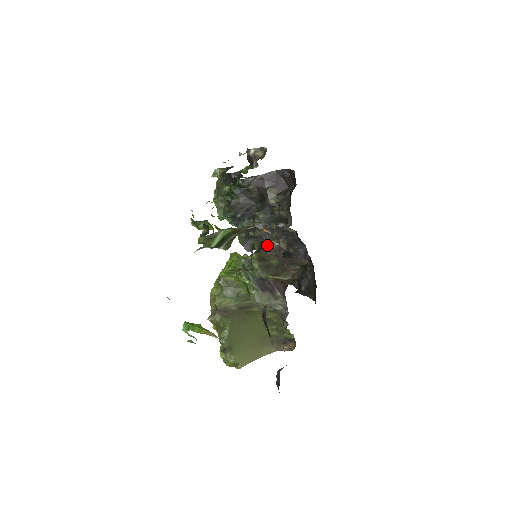
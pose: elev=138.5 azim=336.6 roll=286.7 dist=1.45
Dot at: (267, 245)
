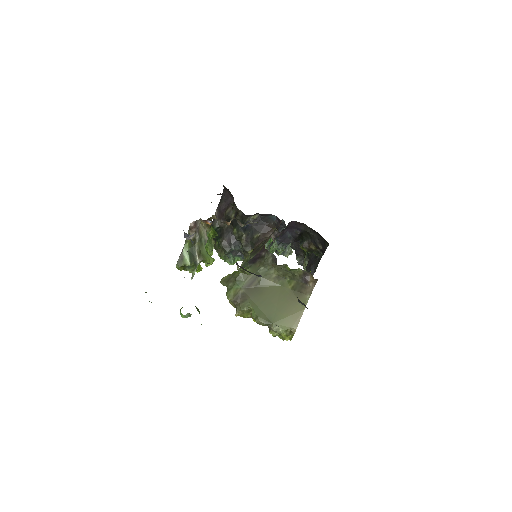
Dot at: (254, 242)
